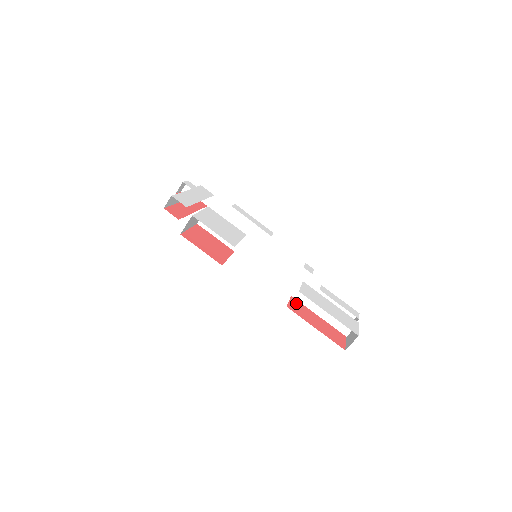
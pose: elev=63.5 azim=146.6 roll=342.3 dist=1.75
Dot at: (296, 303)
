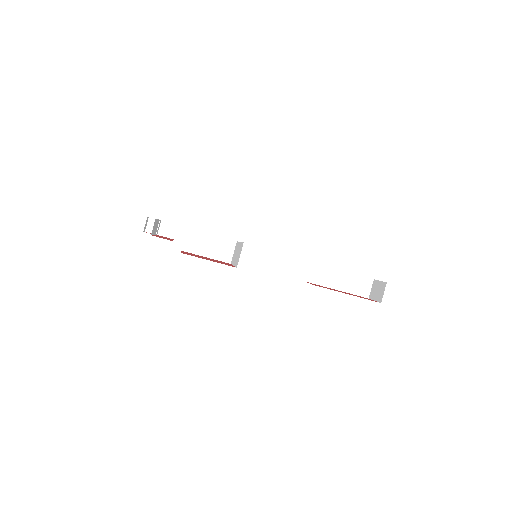
Dot at: (314, 284)
